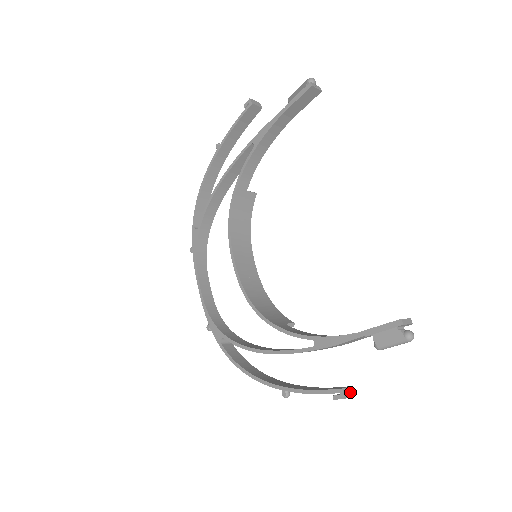
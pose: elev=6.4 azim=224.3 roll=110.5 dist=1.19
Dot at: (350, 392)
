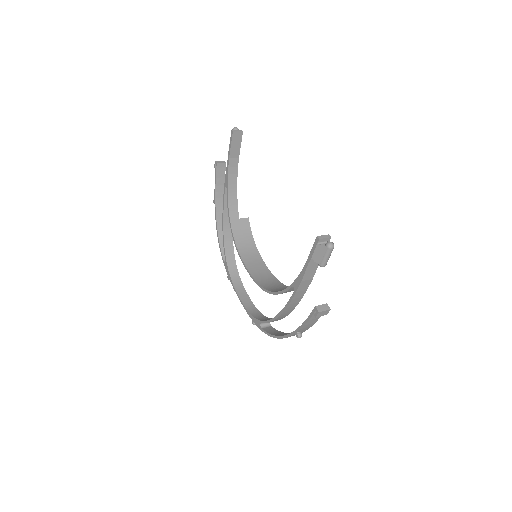
Dot at: (325, 307)
